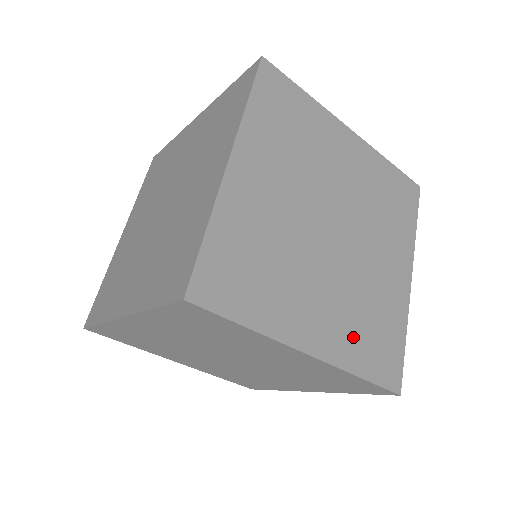
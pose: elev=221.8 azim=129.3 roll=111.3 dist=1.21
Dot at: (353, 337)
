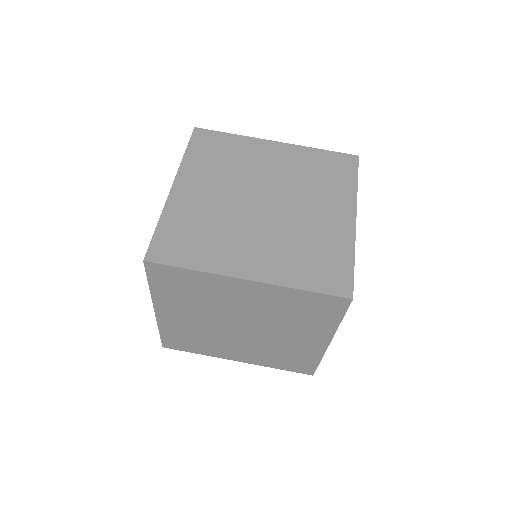
Dot at: (292, 264)
